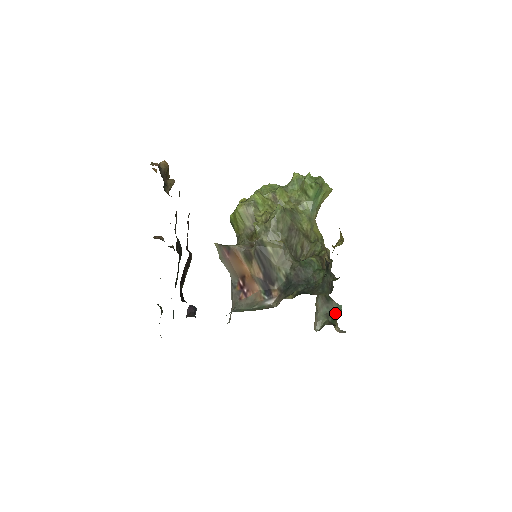
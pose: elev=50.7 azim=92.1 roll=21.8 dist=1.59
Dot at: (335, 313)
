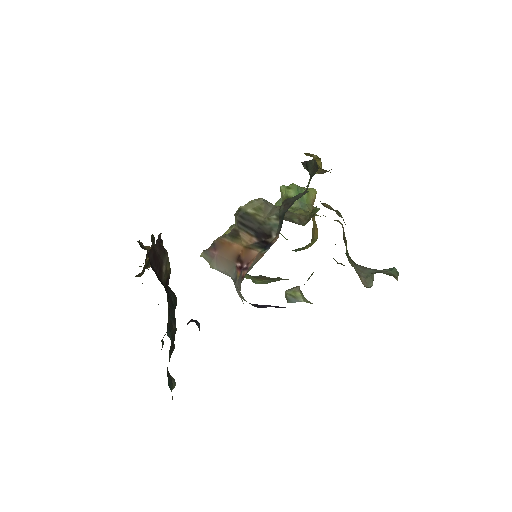
Dot at: (388, 273)
